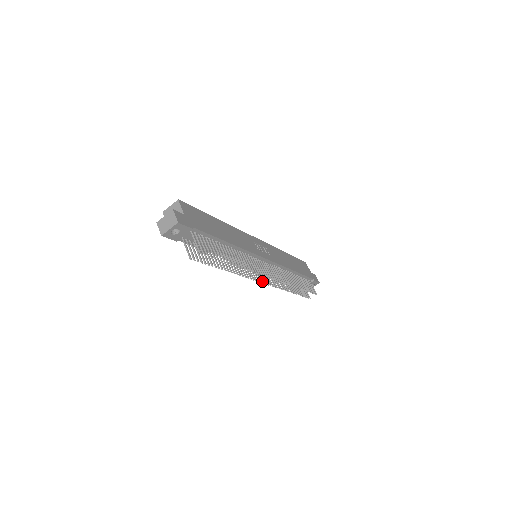
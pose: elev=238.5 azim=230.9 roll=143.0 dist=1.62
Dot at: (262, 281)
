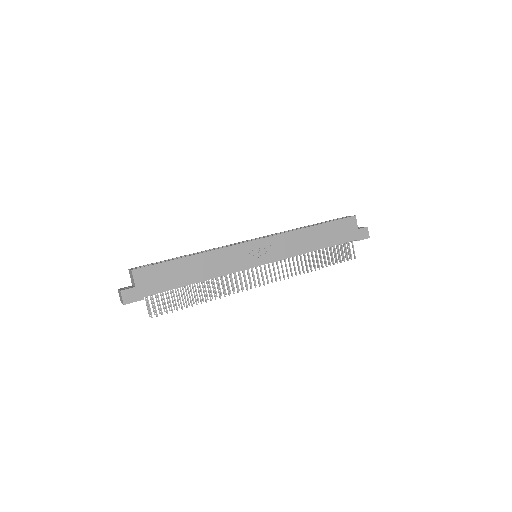
Dot at: occluded
